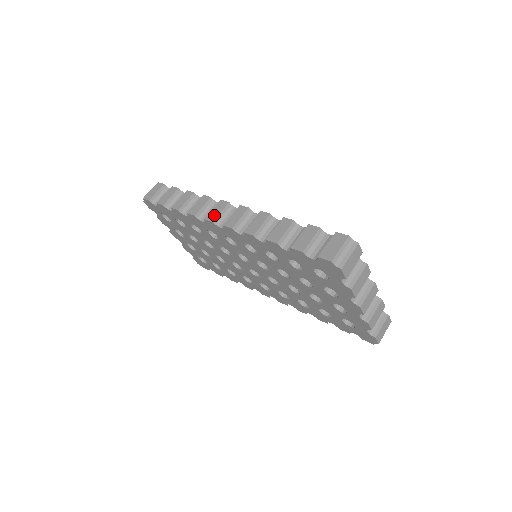
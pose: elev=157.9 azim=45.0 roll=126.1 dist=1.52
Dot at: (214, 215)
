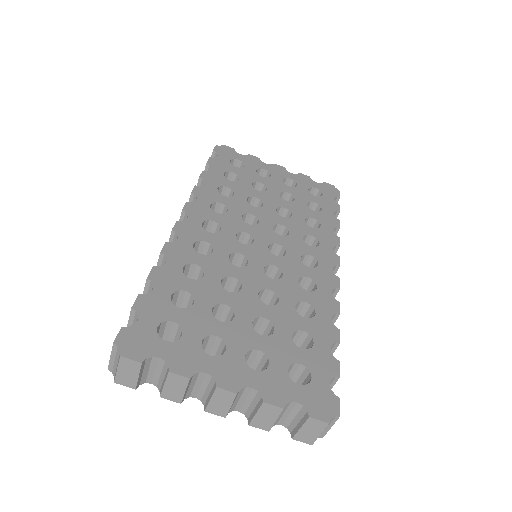
Dot at: occluded
